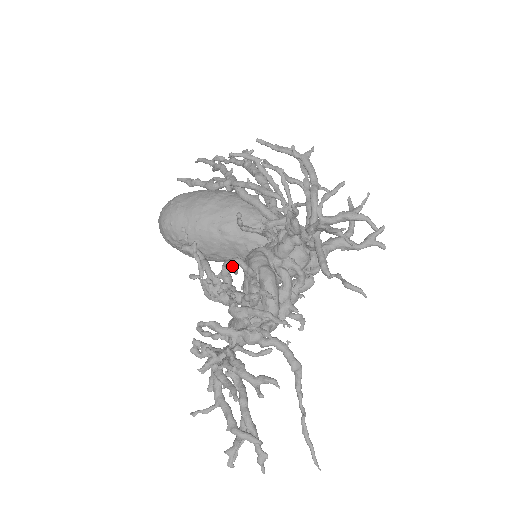
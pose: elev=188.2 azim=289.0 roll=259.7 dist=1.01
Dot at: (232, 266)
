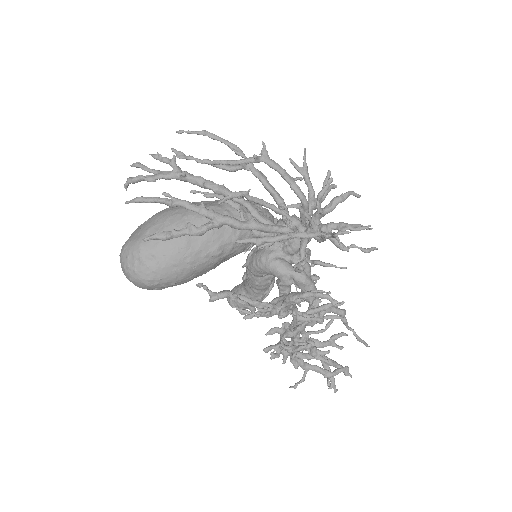
Dot at: (298, 298)
